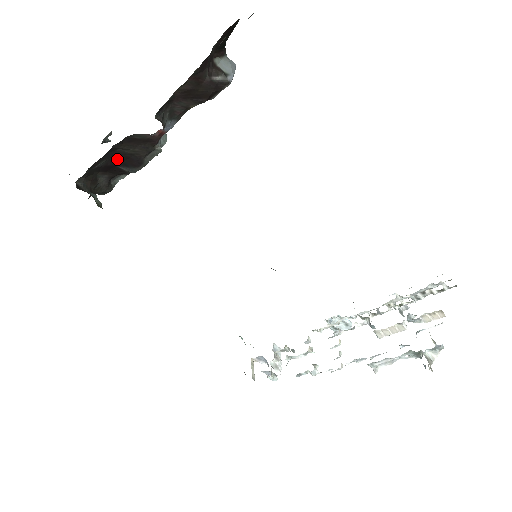
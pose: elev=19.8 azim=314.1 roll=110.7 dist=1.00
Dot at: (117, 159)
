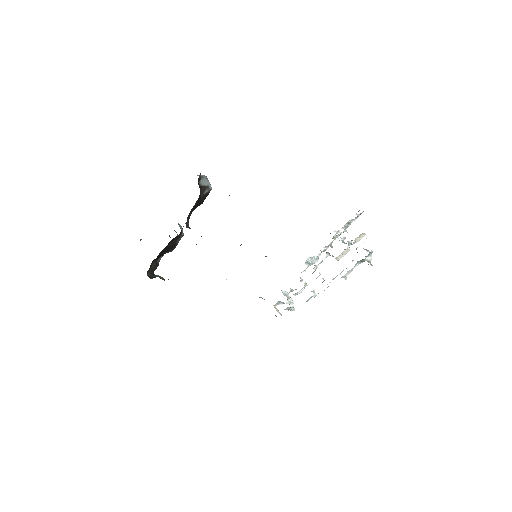
Dot at: (162, 252)
